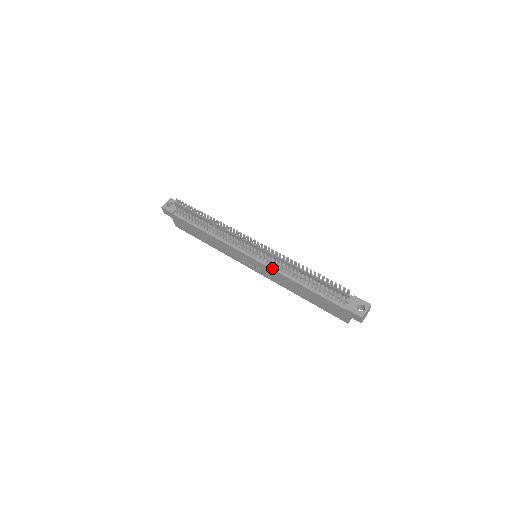
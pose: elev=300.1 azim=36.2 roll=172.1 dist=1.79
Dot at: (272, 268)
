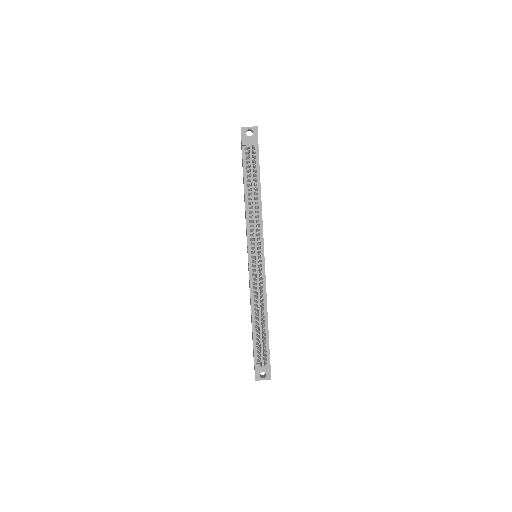
Dot at: (251, 283)
